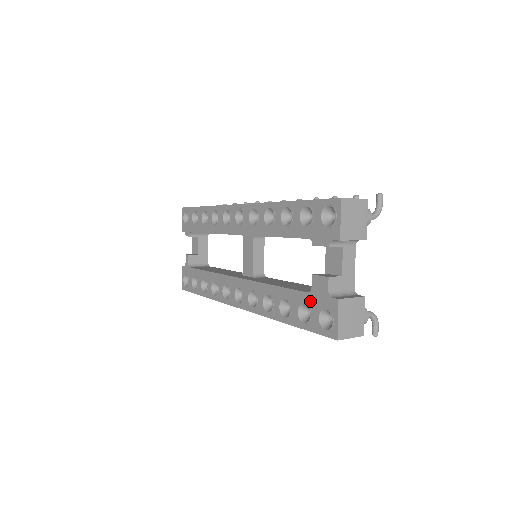
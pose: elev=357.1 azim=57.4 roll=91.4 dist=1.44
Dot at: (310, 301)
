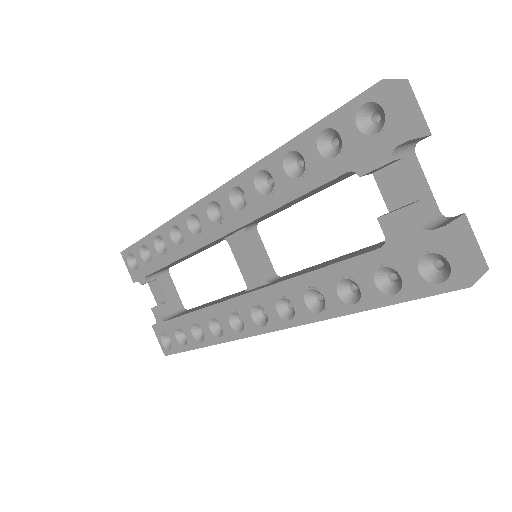
Dot at: (391, 257)
